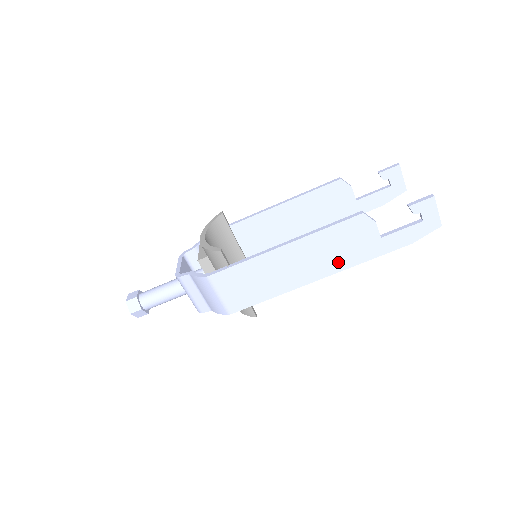
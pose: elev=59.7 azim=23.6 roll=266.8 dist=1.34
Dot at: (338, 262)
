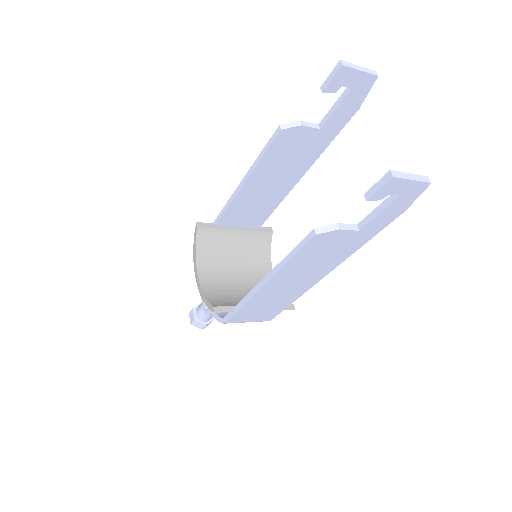
Dot at: (330, 262)
